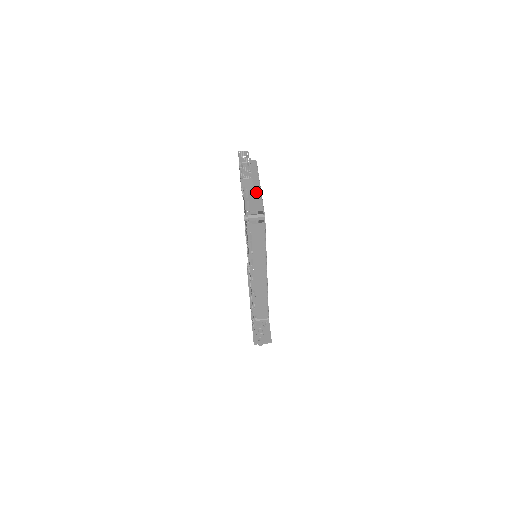
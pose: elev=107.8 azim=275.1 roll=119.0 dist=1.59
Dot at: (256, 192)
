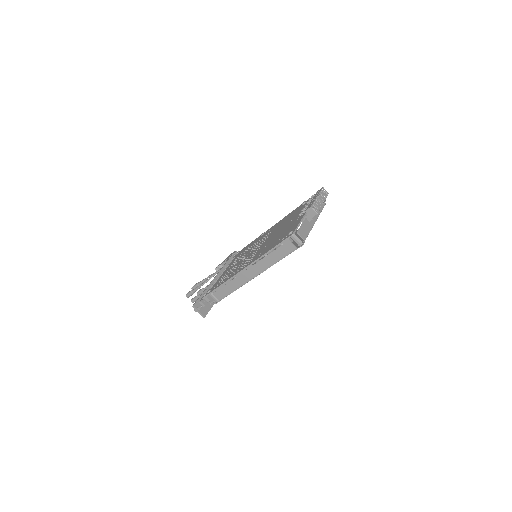
Dot at: (310, 224)
